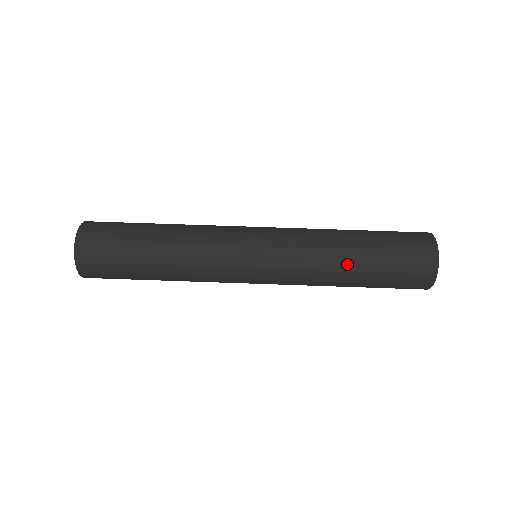
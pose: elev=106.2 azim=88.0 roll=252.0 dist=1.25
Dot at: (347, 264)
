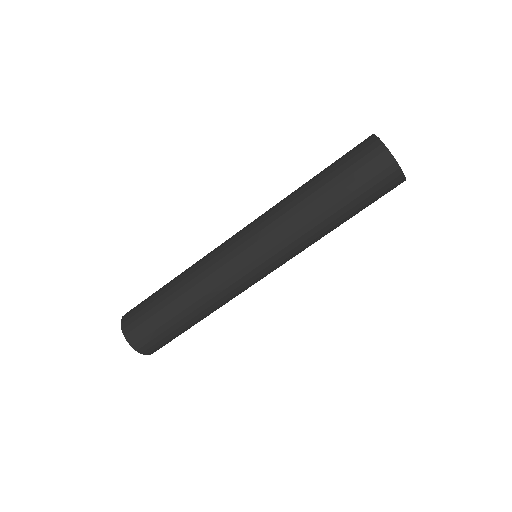
Dot at: occluded
